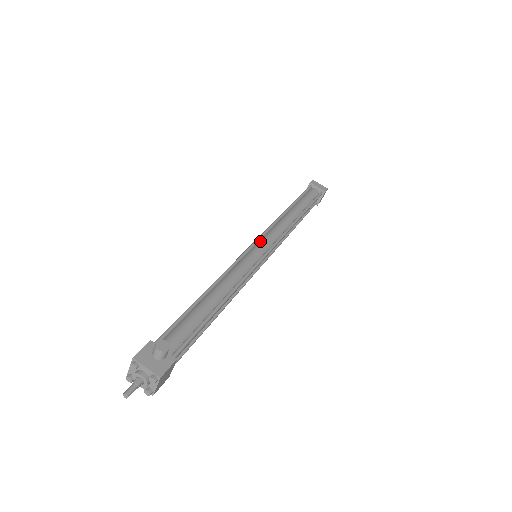
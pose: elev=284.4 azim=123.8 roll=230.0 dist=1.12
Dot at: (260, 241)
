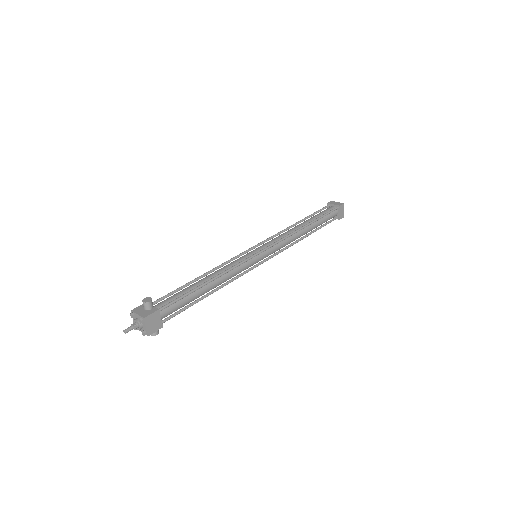
Dot at: (260, 246)
